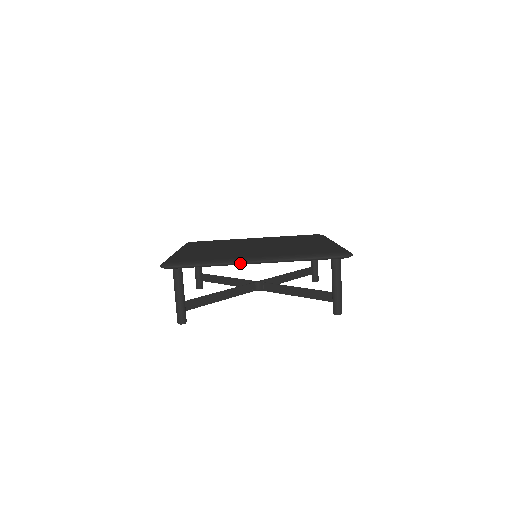
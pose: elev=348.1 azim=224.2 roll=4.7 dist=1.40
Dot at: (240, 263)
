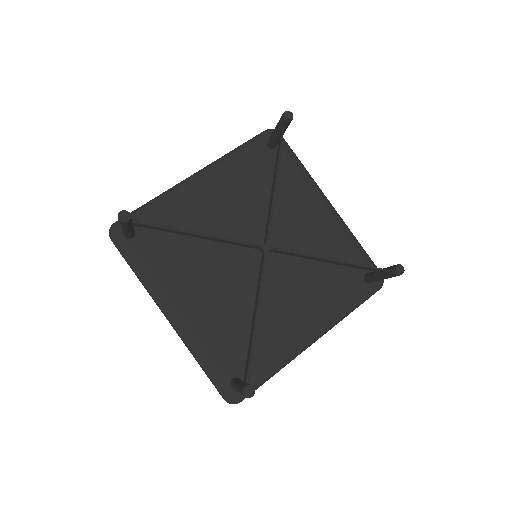
Dot at: (180, 183)
